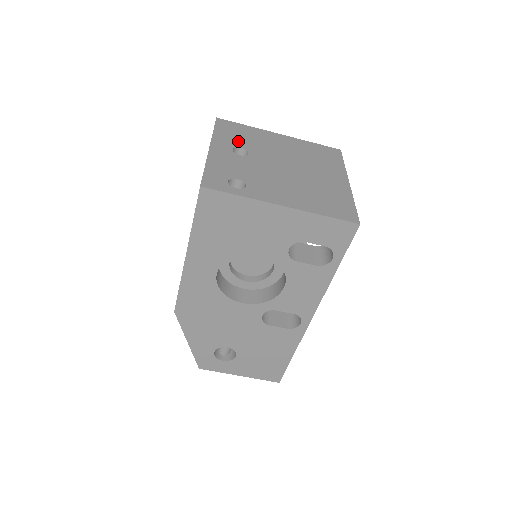
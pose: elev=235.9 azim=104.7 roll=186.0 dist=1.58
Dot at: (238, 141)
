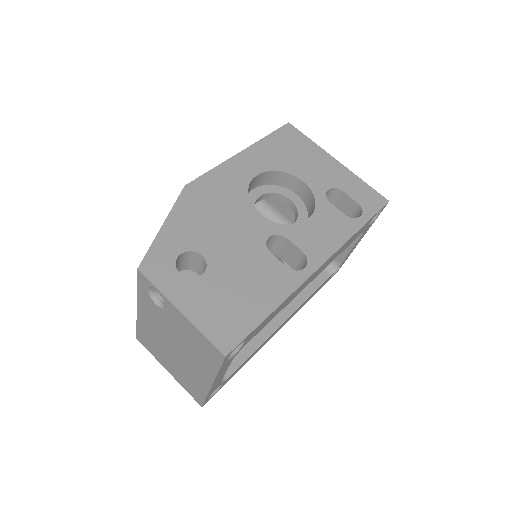
Dot at: occluded
